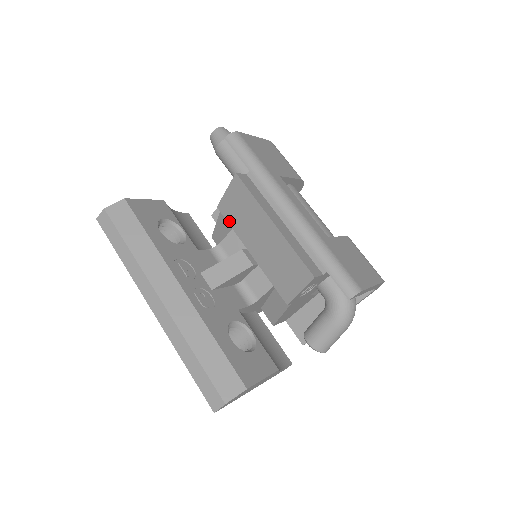
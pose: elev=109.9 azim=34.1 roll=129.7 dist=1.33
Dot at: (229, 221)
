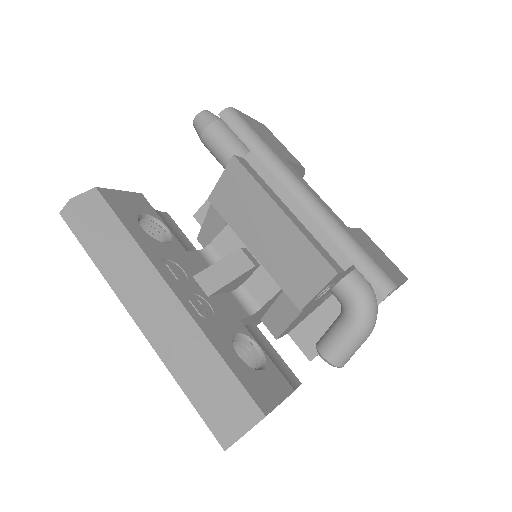
Dot at: (223, 215)
